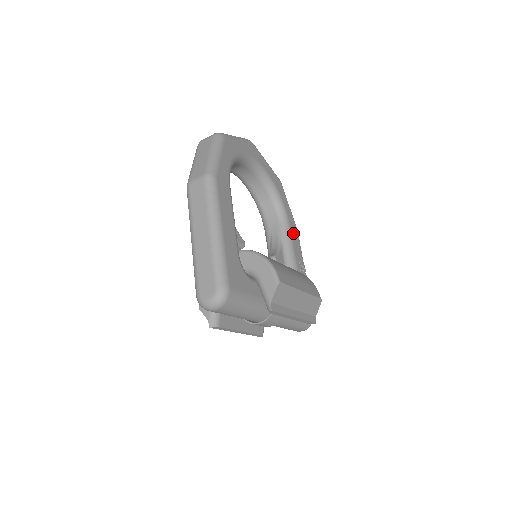
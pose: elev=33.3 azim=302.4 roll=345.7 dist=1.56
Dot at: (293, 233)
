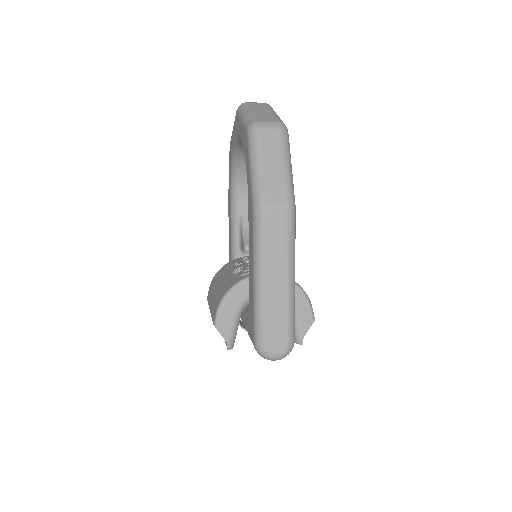
Dot at: occluded
